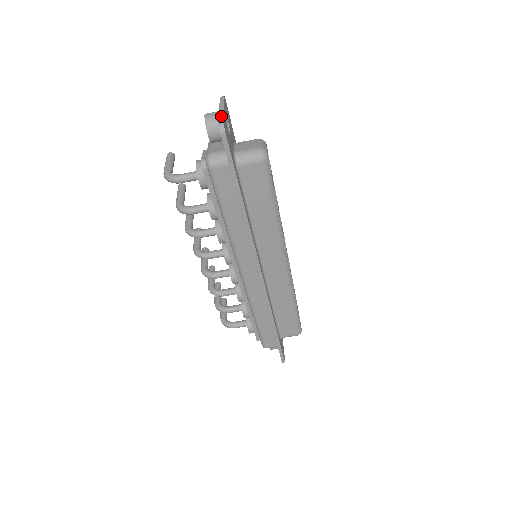
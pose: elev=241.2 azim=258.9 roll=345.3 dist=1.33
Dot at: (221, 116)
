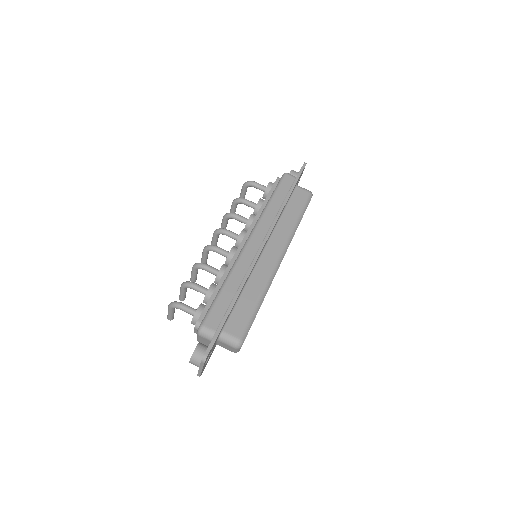
Dot at: occluded
